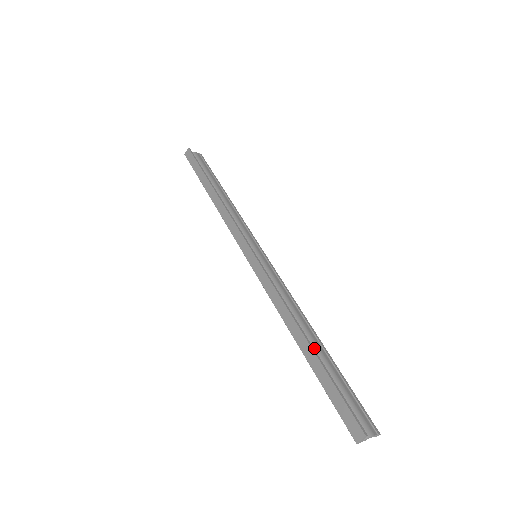
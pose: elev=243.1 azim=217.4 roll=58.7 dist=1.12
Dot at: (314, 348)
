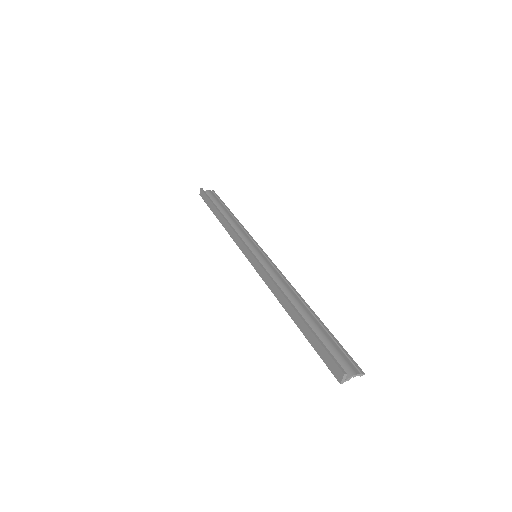
Dot at: (303, 316)
